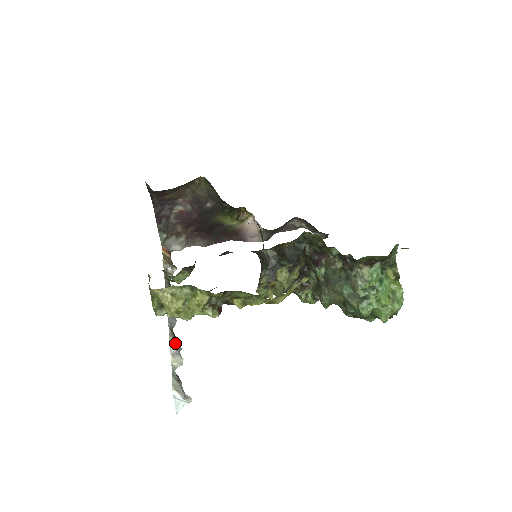
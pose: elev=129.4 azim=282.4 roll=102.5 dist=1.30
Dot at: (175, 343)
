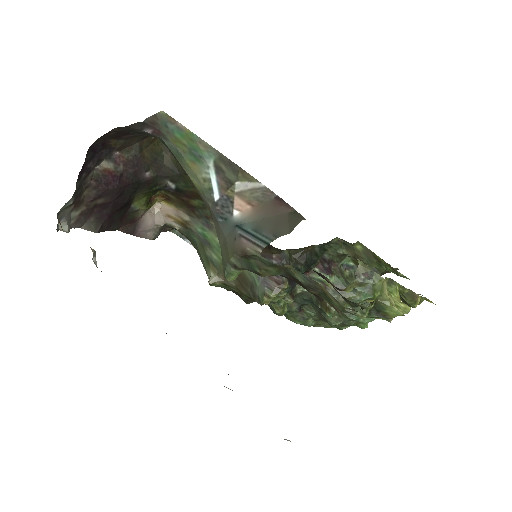
Dot at: occluded
